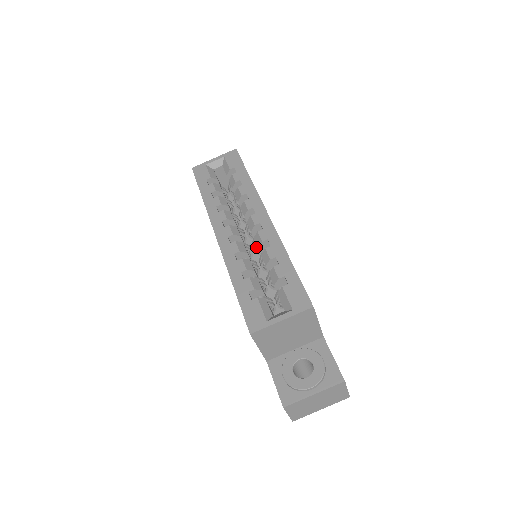
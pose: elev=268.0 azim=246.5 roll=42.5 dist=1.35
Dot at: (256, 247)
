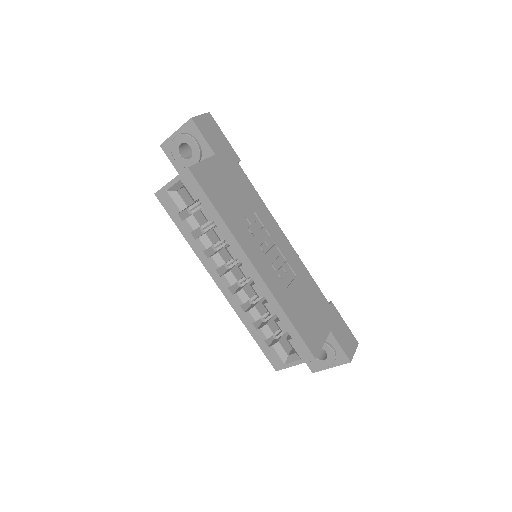
Dot at: occluded
